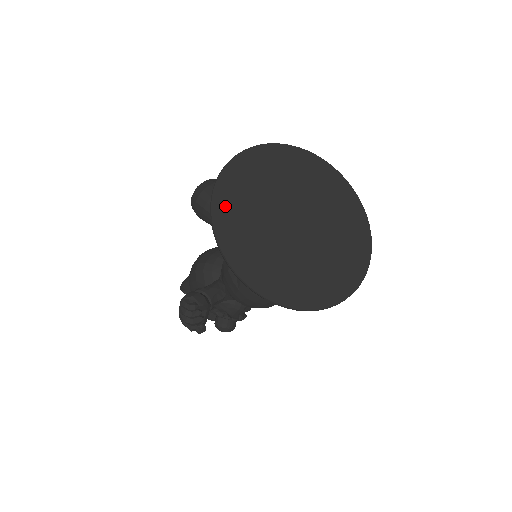
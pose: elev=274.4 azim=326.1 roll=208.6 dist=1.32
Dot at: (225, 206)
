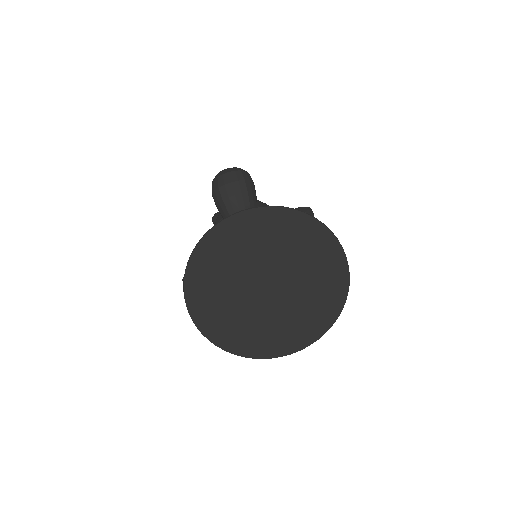
Dot at: (199, 271)
